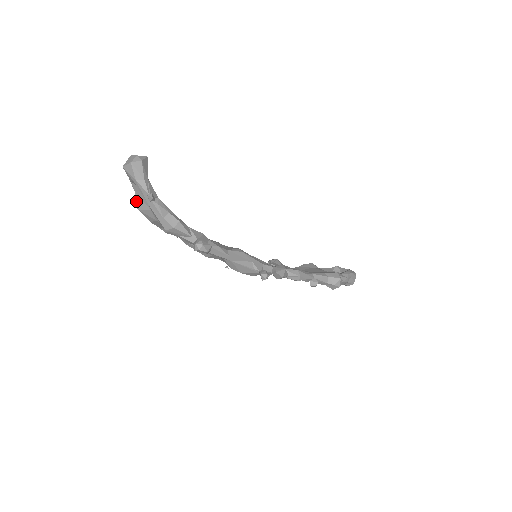
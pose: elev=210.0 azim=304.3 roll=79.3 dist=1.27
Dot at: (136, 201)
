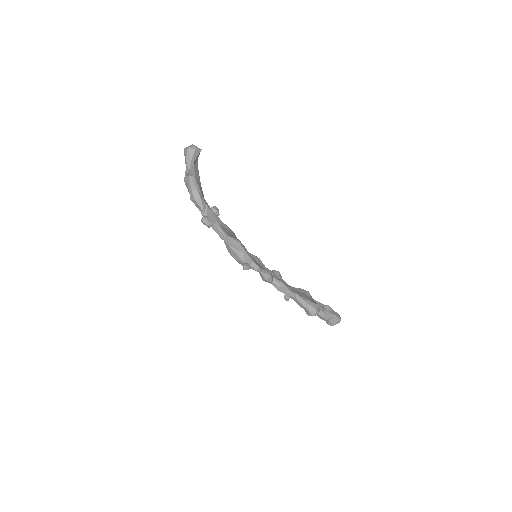
Dot at: (185, 175)
